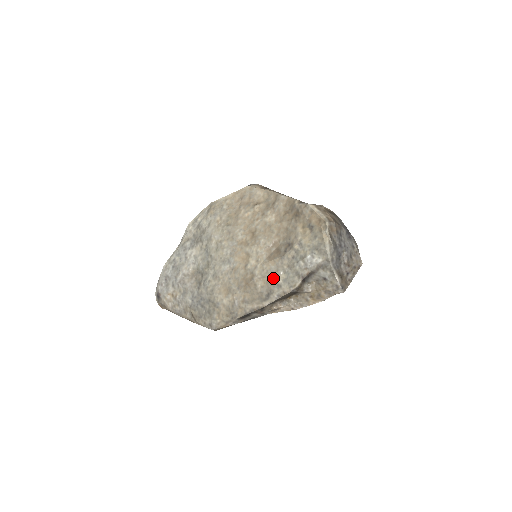
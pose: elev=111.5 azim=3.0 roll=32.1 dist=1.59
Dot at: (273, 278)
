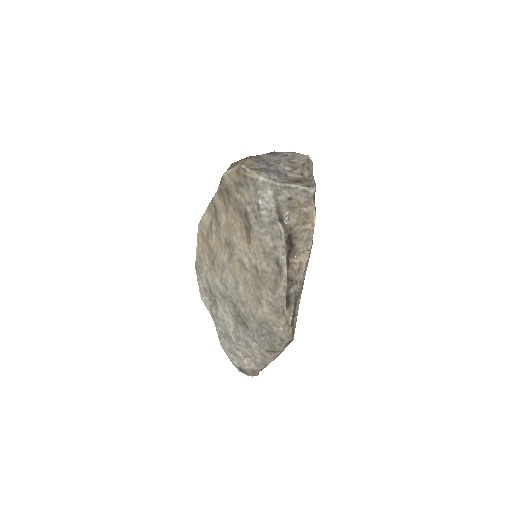
Dot at: (265, 249)
